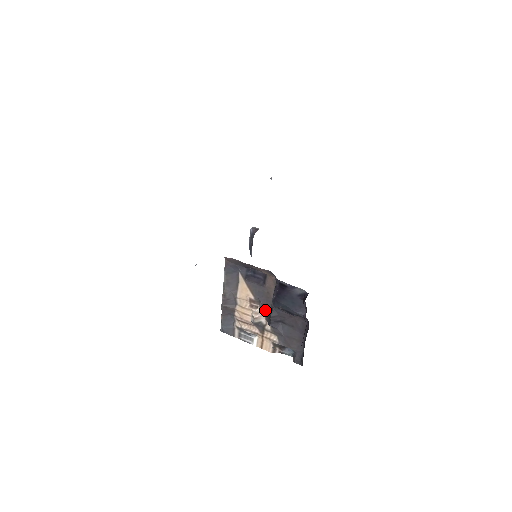
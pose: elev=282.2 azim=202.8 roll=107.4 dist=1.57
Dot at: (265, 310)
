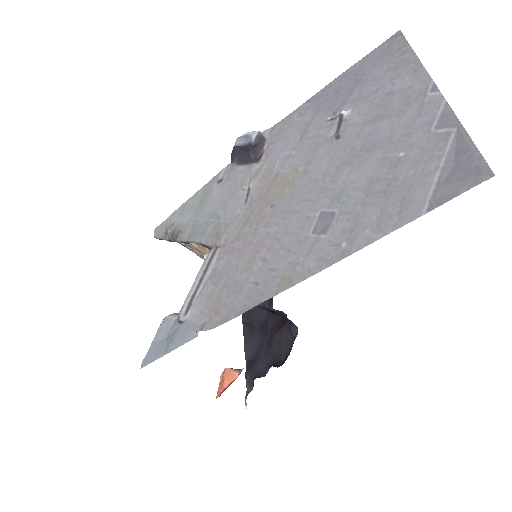
Dot at: occluded
